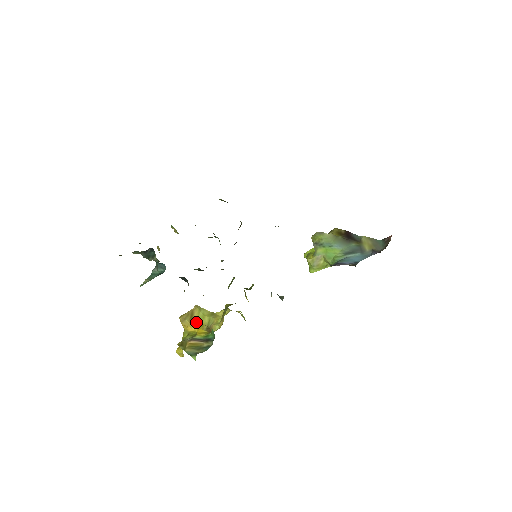
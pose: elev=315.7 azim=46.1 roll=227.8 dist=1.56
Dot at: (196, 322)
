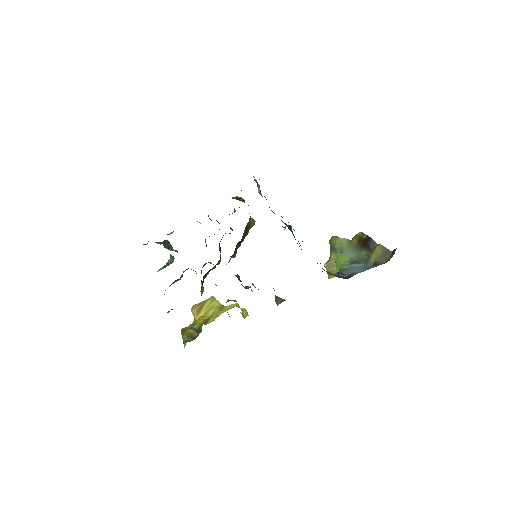
Dot at: (202, 312)
